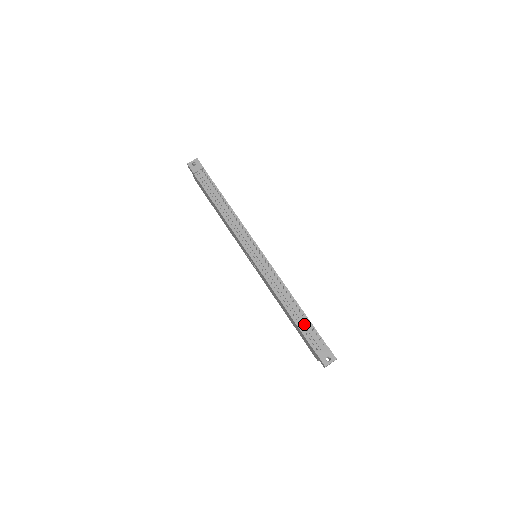
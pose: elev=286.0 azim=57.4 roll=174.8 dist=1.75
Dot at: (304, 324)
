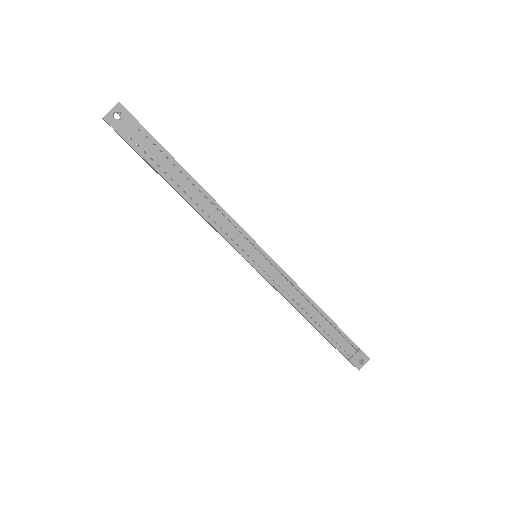
Dot at: (334, 334)
